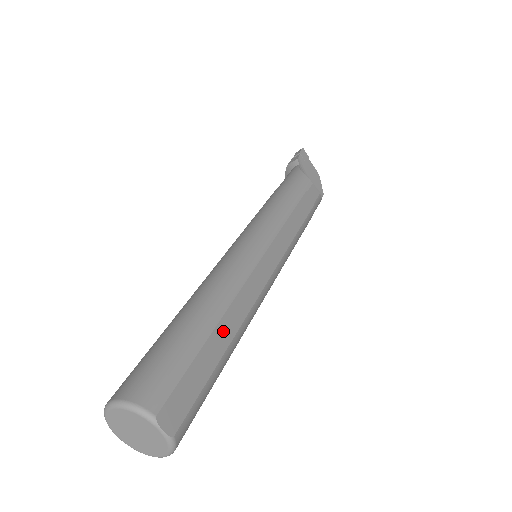
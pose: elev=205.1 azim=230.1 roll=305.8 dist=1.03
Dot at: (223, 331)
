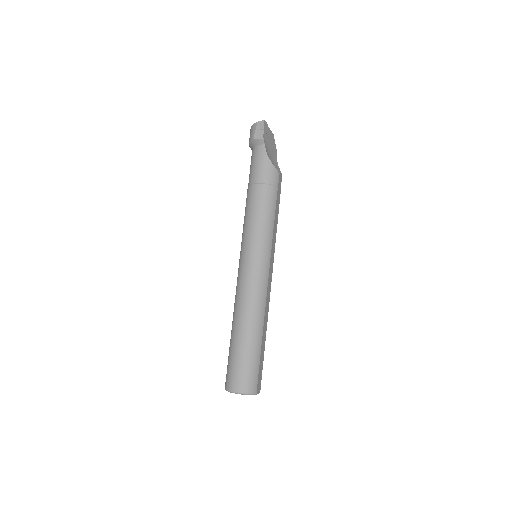
Dot at: (264, 334)
